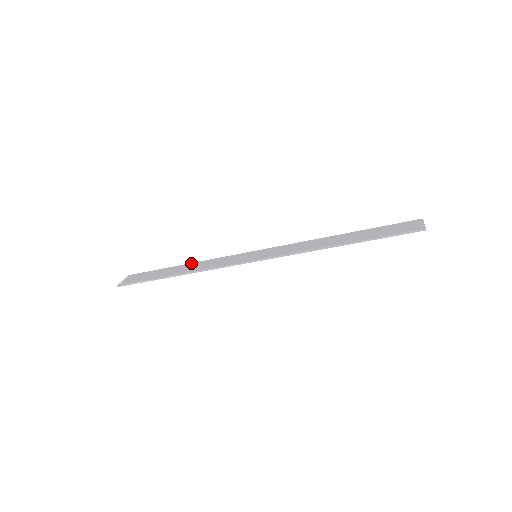
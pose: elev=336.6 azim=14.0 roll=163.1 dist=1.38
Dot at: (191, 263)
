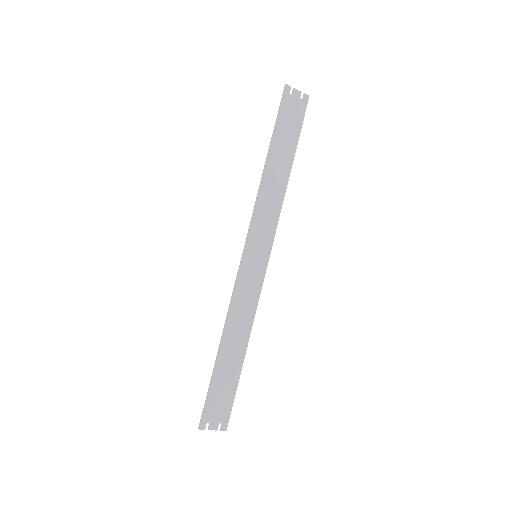
Dot at: (246, 342)
